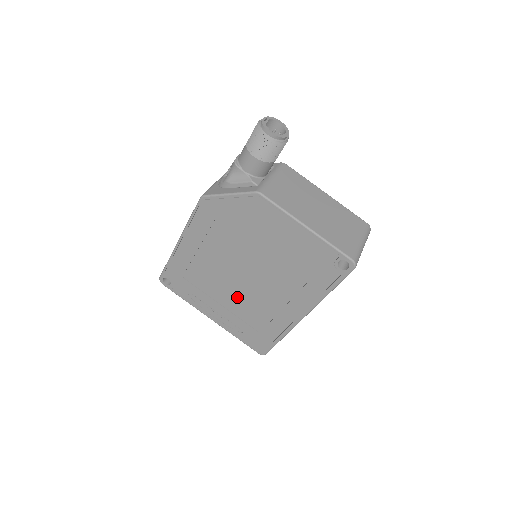
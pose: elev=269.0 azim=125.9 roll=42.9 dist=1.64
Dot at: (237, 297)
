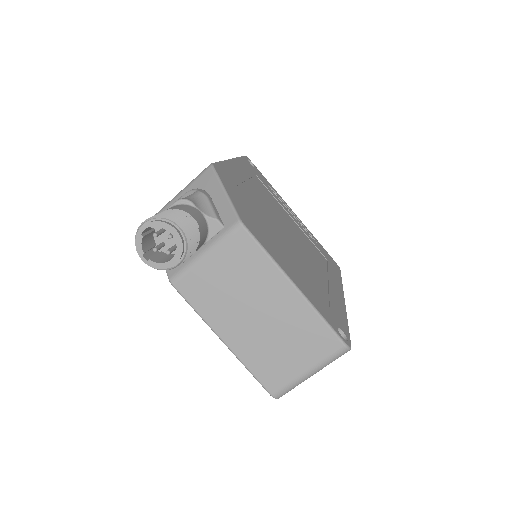
Dot at: occluded
